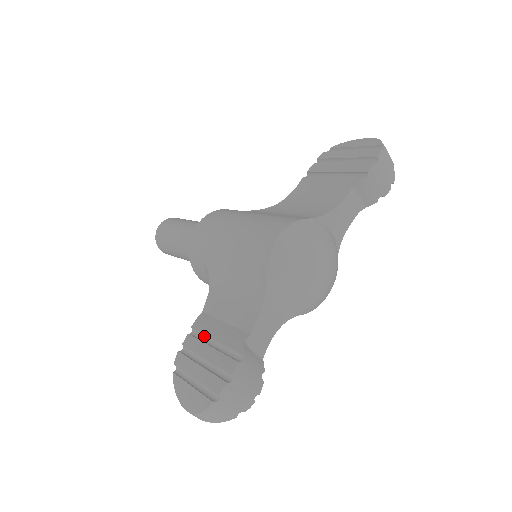
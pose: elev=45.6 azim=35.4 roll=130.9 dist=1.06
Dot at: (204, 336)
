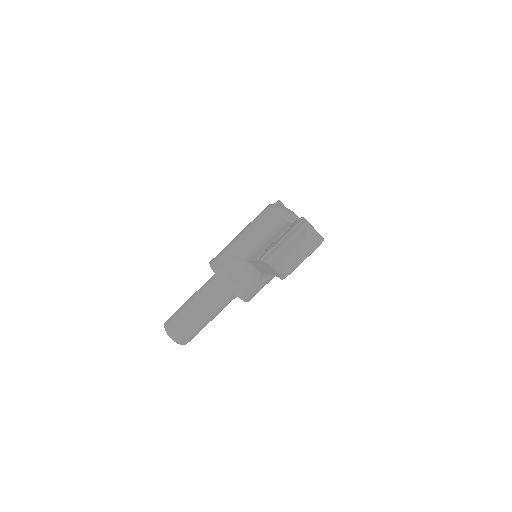
Dot at: occluded
